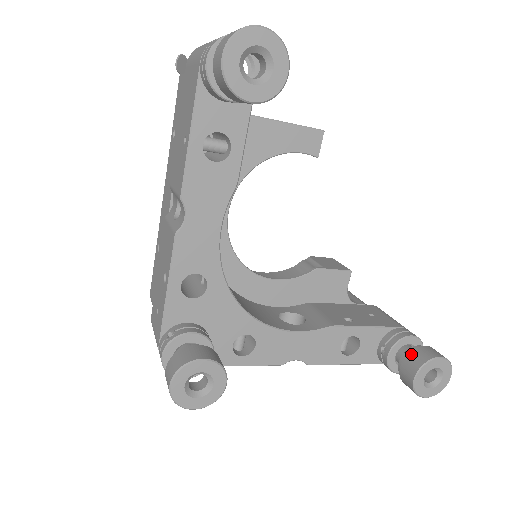
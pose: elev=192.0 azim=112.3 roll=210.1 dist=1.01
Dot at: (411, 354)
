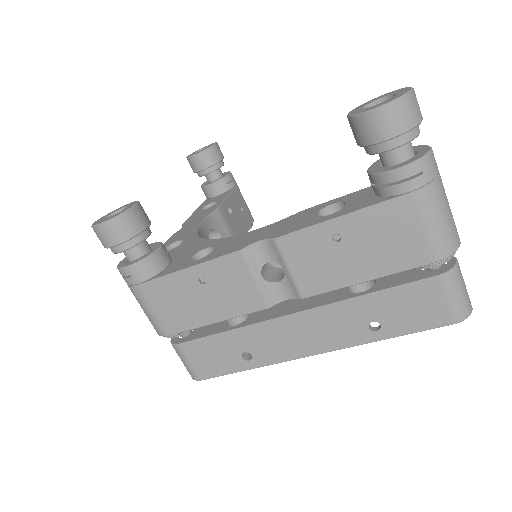
Dot at: occluded
